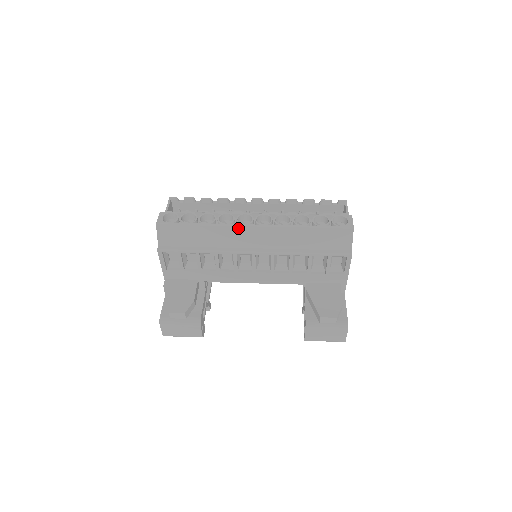
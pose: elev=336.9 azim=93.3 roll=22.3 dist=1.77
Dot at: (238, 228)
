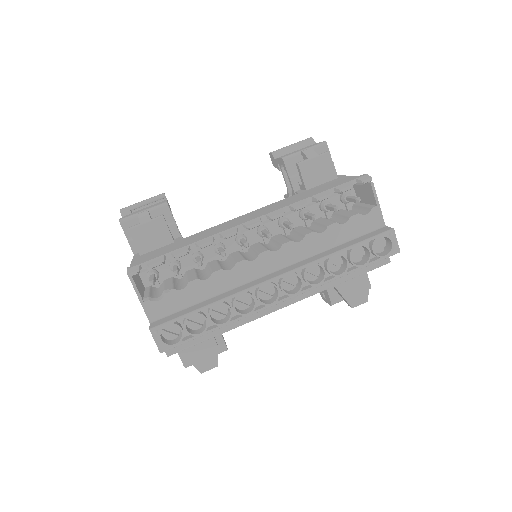
Dot at: occluded
